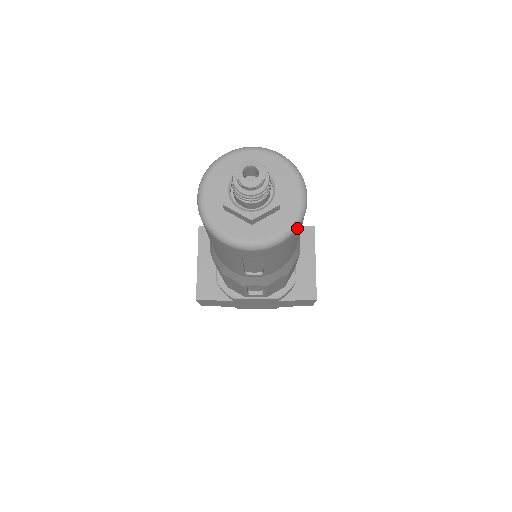
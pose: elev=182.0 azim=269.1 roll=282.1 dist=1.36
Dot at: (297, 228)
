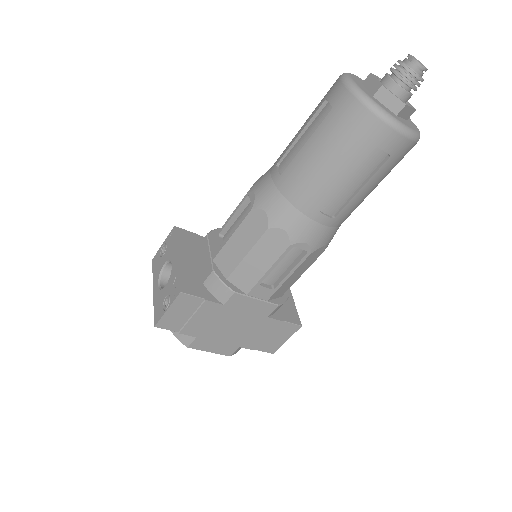
Dot at: occluded
